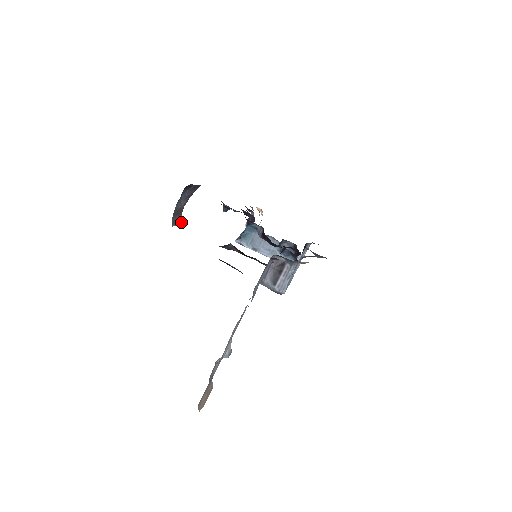
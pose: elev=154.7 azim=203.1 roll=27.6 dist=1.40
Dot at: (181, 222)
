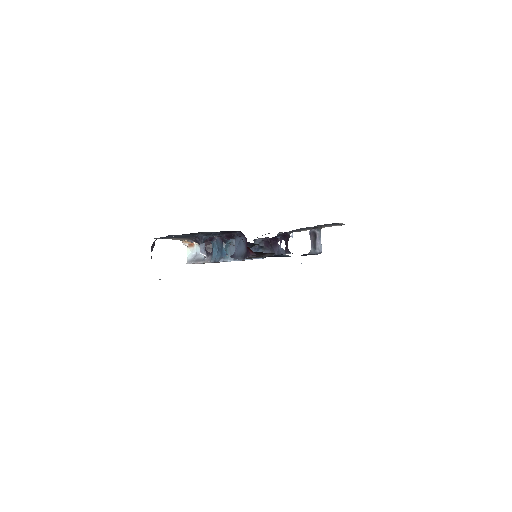
Dot at: occluded
